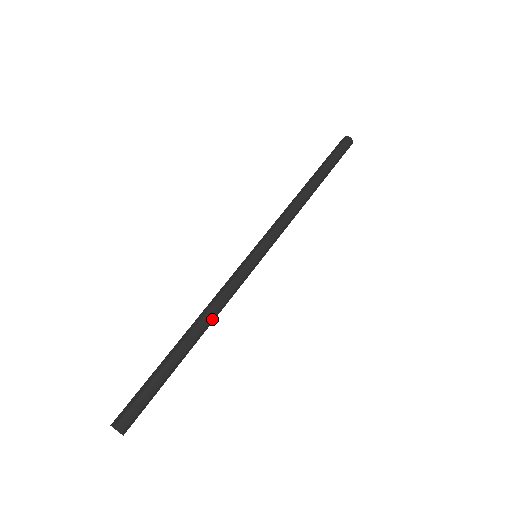
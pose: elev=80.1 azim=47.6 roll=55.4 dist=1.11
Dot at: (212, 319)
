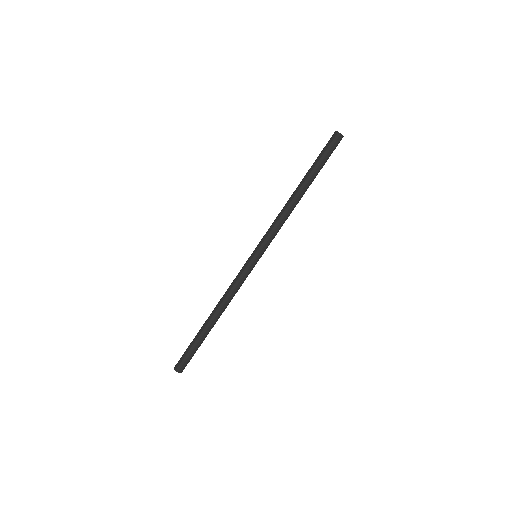
Dot at: (227, 305)
